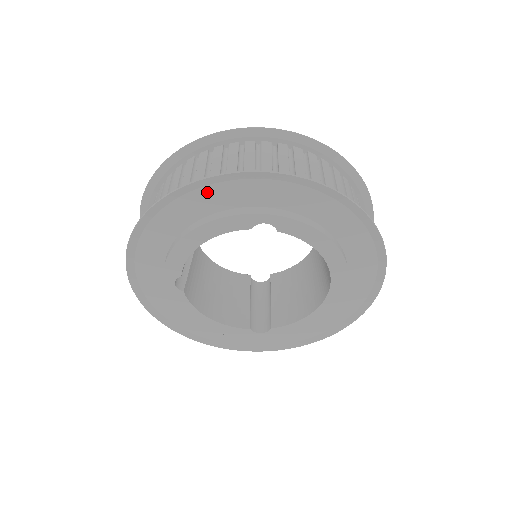
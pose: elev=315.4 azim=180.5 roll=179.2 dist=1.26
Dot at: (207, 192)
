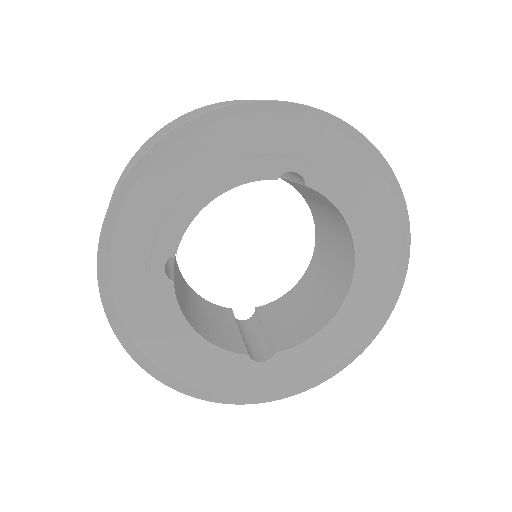
Dot at: (231, 126)
